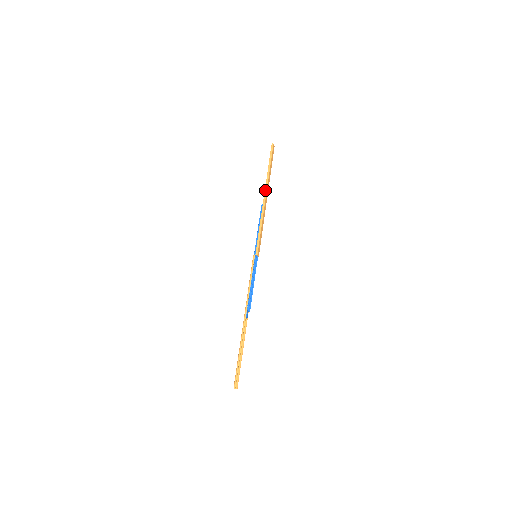
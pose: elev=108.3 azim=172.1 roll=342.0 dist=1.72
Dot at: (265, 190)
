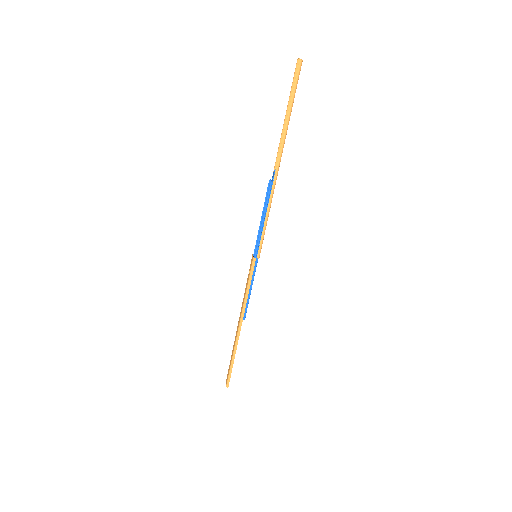
Dot at: (279, 159)
